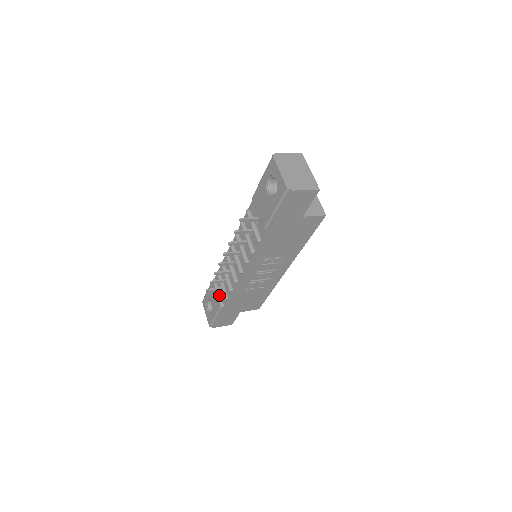
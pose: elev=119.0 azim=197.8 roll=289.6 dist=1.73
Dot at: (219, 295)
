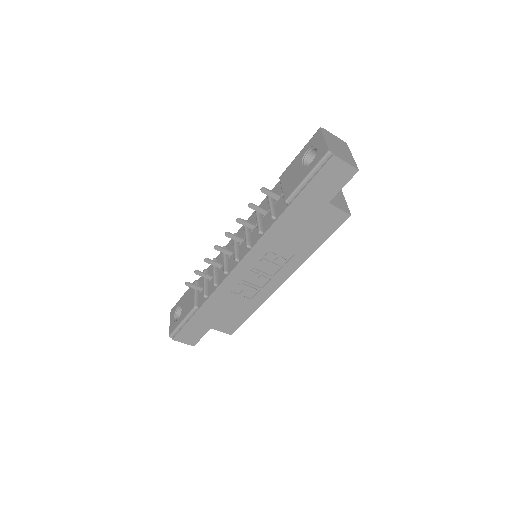
Dot at: (197, 296)
